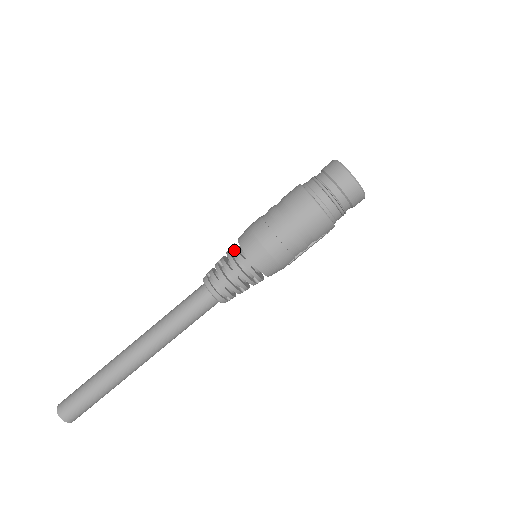
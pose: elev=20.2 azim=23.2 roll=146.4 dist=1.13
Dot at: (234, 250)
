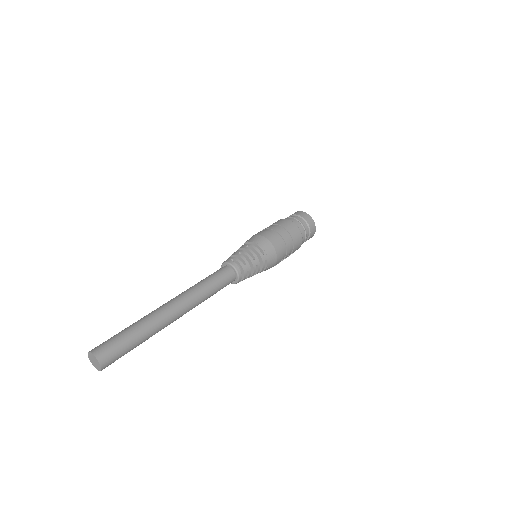
Dot at: (254, 247)
